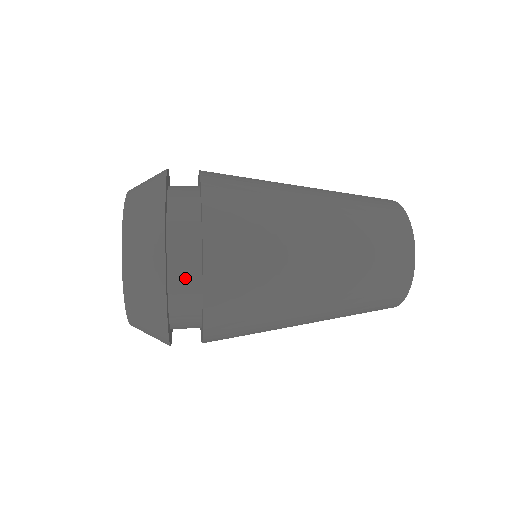
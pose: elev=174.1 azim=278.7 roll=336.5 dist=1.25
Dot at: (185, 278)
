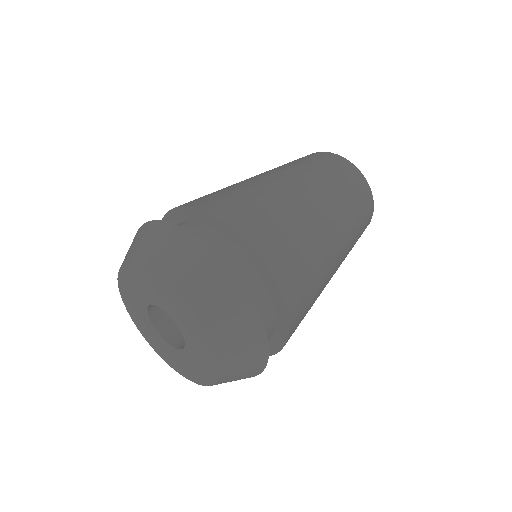
Dot at: (252, 290)
